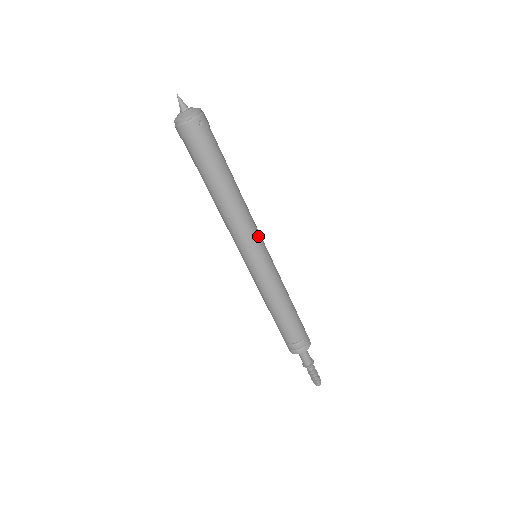
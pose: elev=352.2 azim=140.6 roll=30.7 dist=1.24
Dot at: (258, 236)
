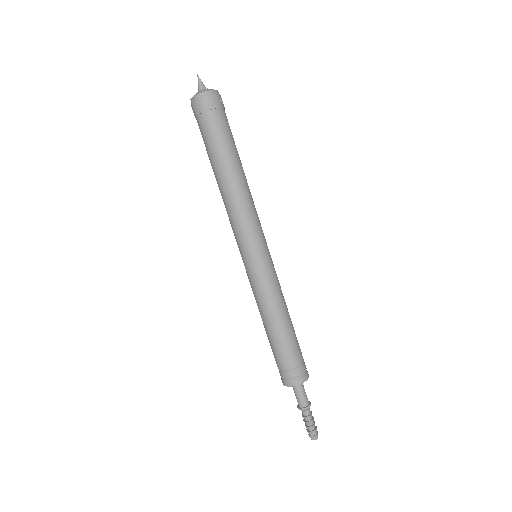
Dot at: occluded
